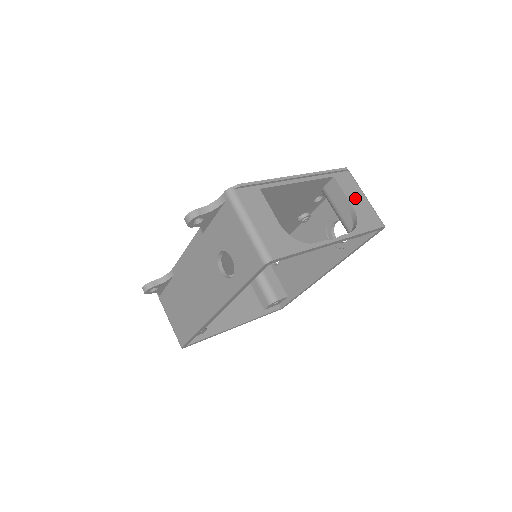
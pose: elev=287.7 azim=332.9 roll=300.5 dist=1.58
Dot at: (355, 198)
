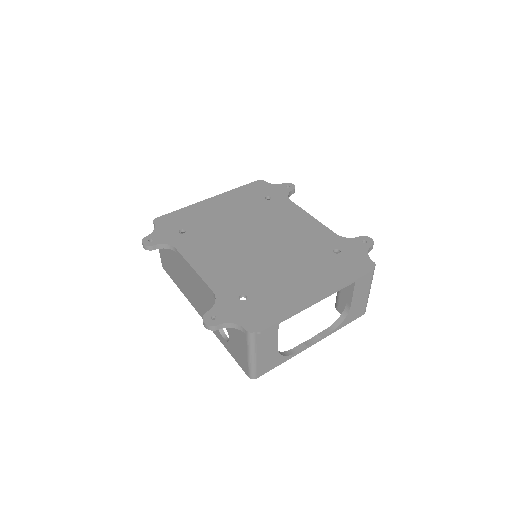
Dot at: (359, 297)
